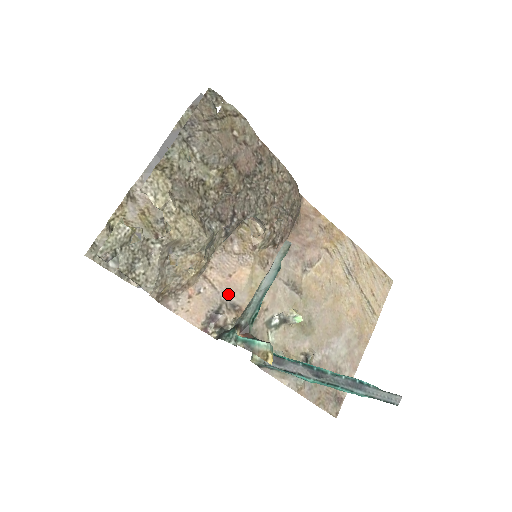
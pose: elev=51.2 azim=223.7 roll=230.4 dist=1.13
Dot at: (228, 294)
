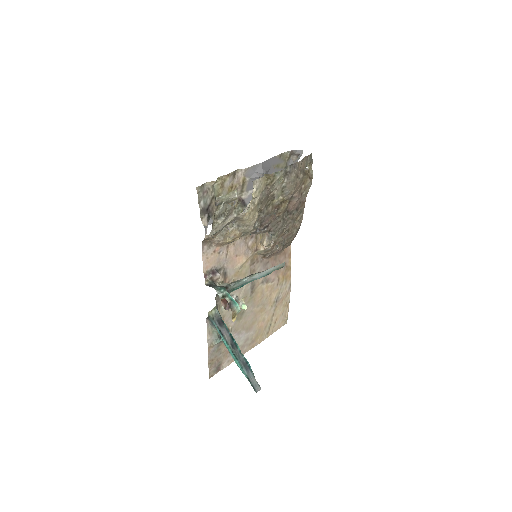
Dot at: (228, 265)
